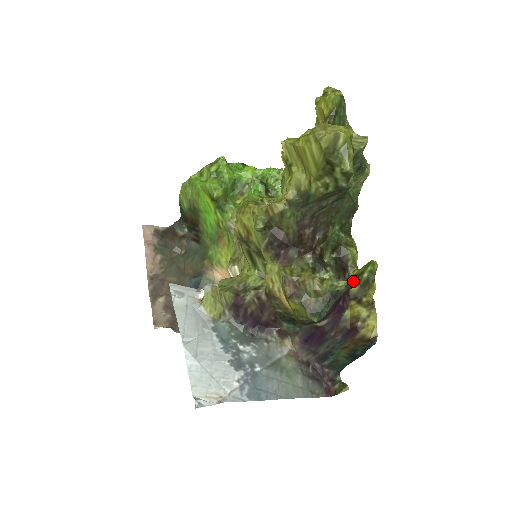
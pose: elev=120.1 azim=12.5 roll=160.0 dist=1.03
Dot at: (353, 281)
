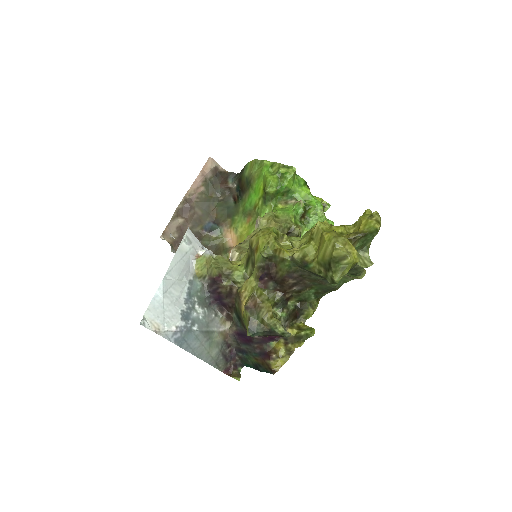
Dot at: (288, 335)
